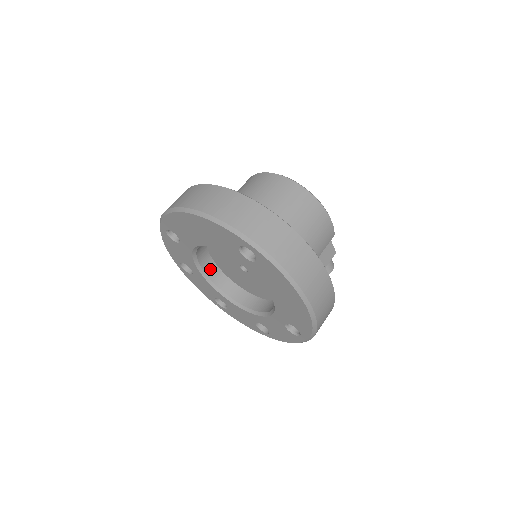
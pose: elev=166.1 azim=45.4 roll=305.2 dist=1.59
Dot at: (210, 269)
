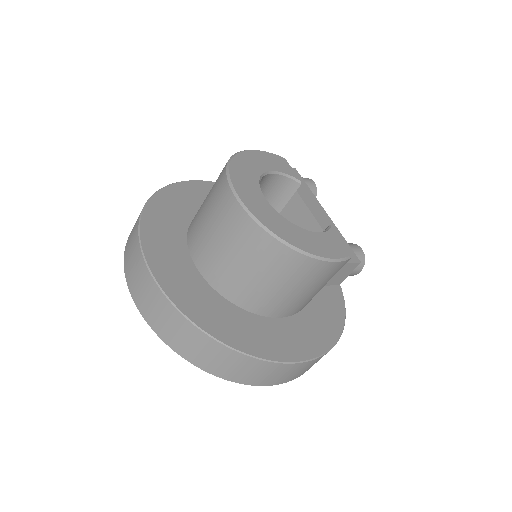
Dot at: occluded
